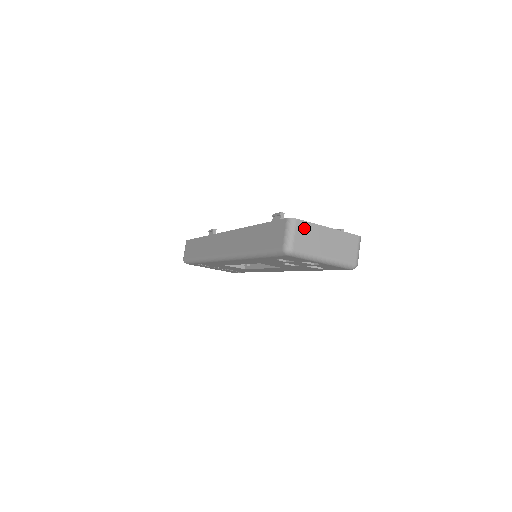
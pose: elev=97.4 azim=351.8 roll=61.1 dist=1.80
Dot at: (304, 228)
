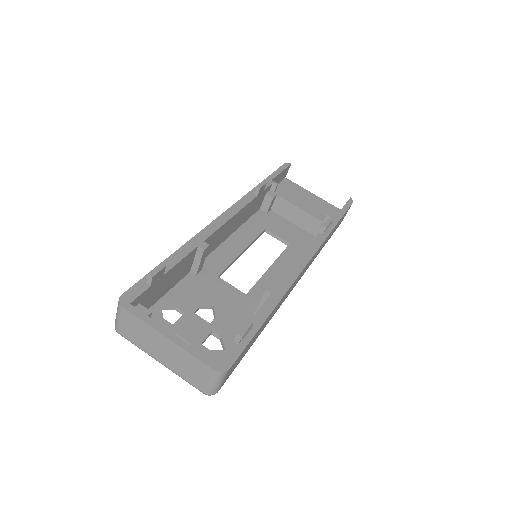
Dot at: (132, 320)
